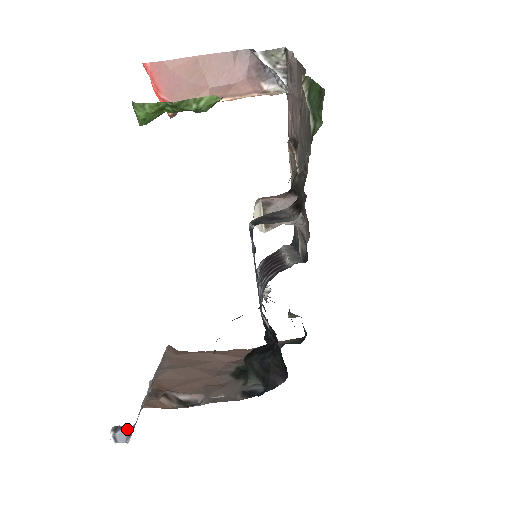
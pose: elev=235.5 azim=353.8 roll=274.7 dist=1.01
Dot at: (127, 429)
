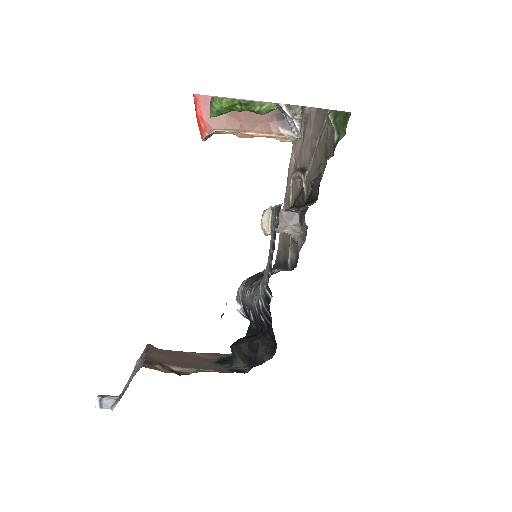
Dot at: (114, 396)
